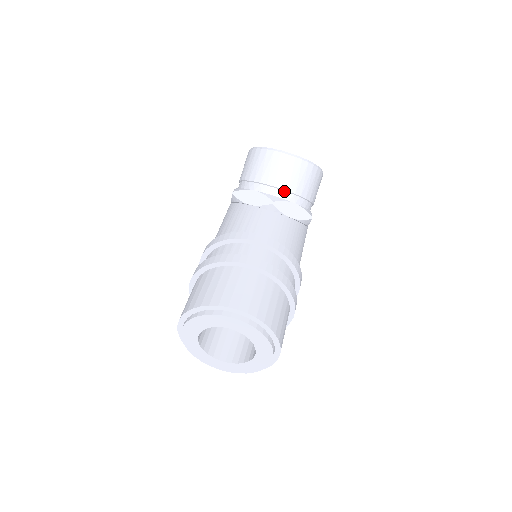
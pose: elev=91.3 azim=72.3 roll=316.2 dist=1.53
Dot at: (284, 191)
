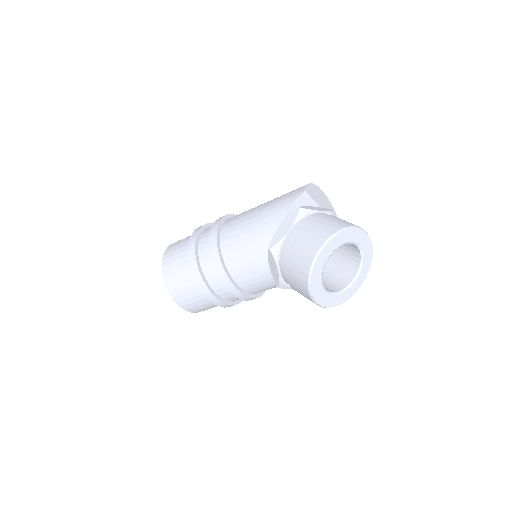
Dot at: occluded
